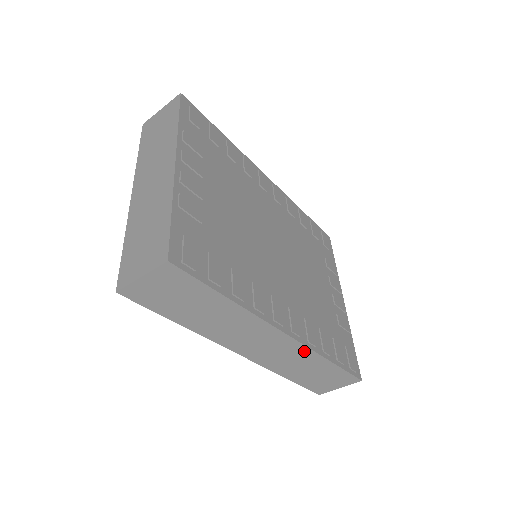
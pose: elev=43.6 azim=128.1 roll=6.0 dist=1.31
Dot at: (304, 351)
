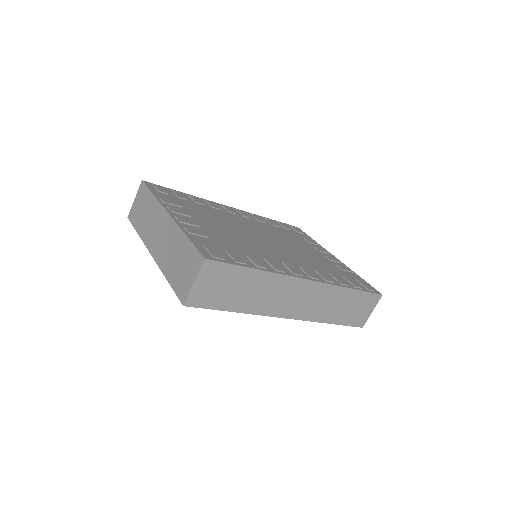
Dot at: (328, 289)
